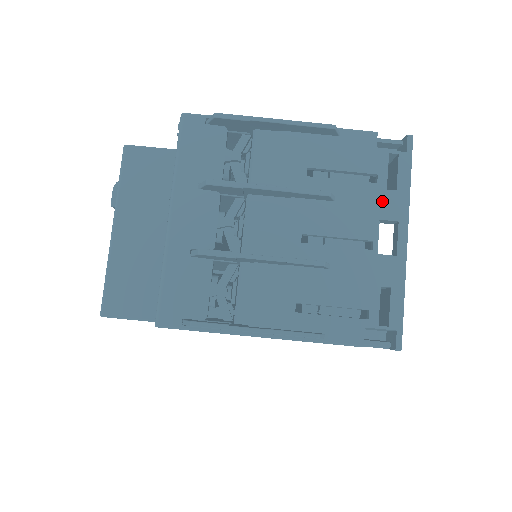
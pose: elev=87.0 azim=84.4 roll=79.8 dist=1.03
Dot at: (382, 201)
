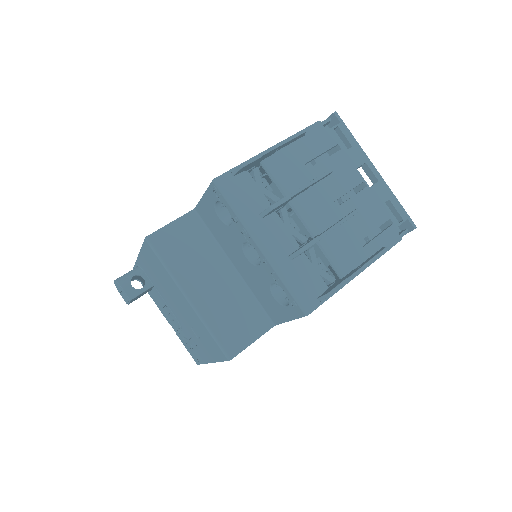
Dot at: (351, 157)
